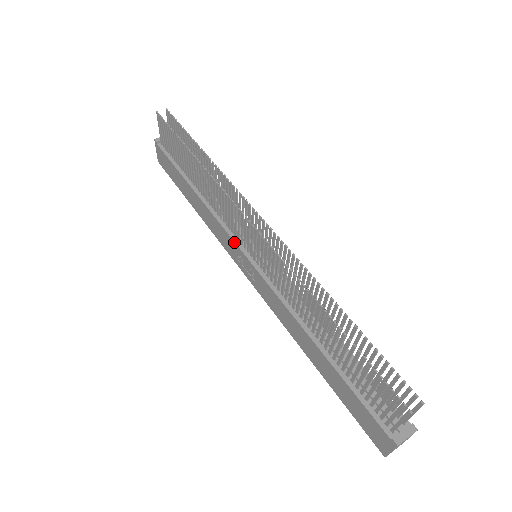
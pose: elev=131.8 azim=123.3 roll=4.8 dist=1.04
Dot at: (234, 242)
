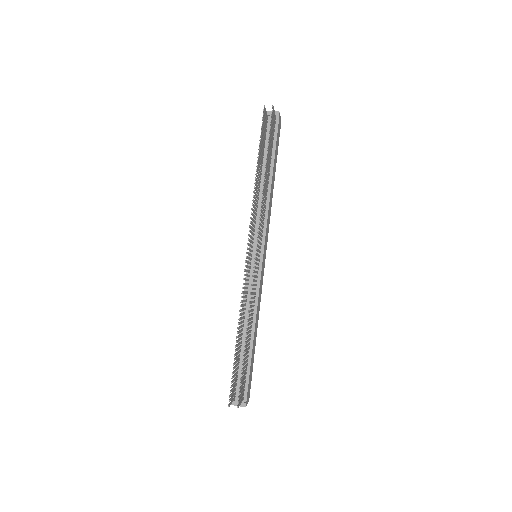
Dot at: (250, 238)
